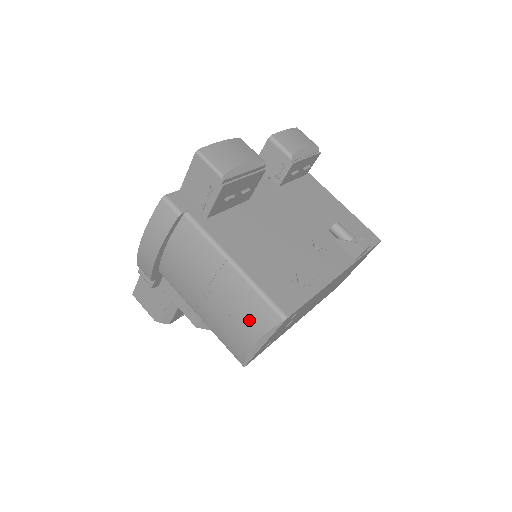
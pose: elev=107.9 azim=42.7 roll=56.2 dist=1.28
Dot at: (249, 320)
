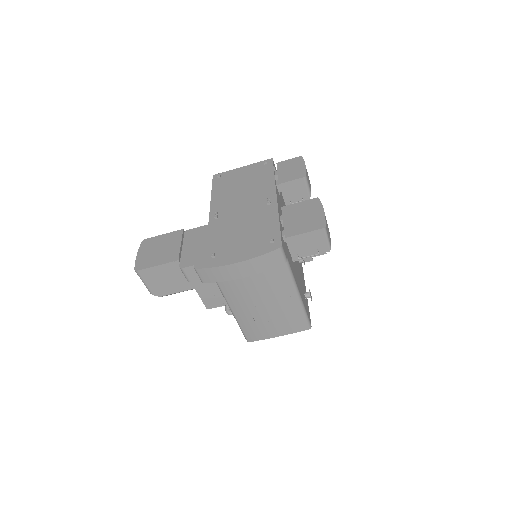
Dot at: (287, 326)
